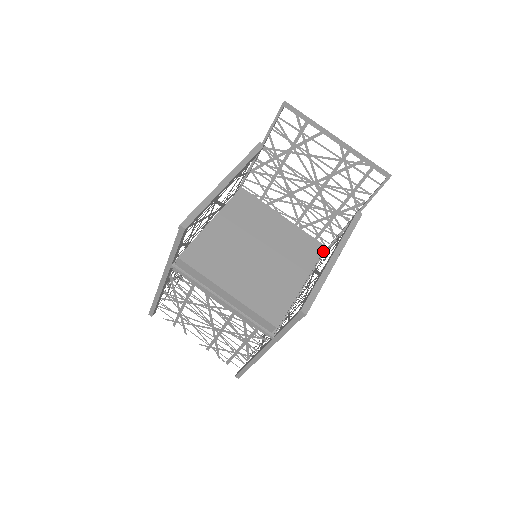
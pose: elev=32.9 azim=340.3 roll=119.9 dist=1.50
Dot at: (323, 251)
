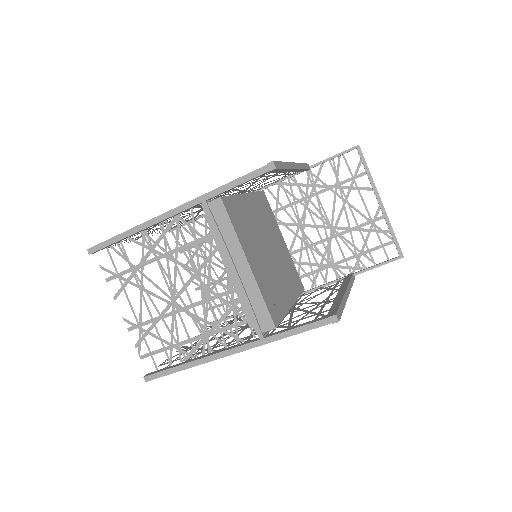
Dot at: occluded
